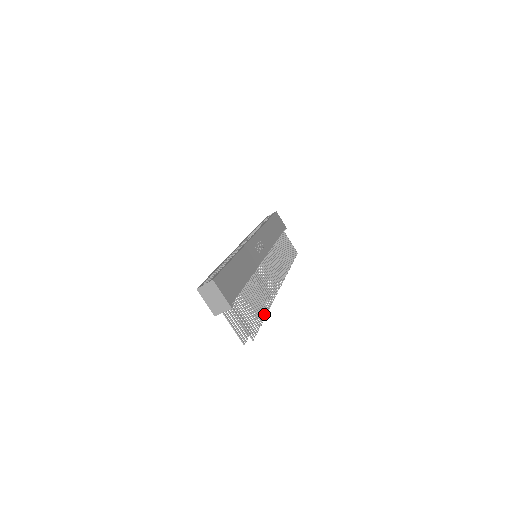
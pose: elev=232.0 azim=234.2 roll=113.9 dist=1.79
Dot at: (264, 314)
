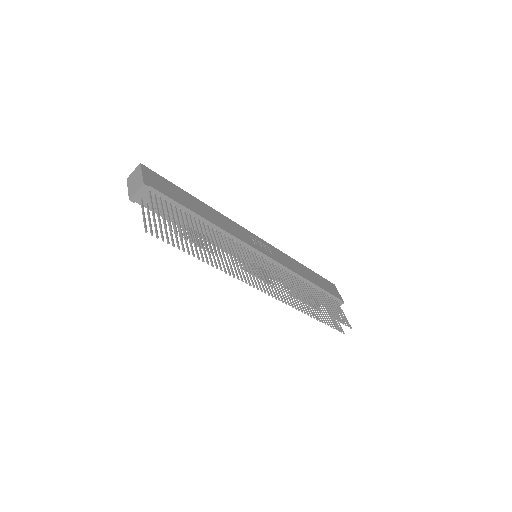
Dot at: (206, 248)
